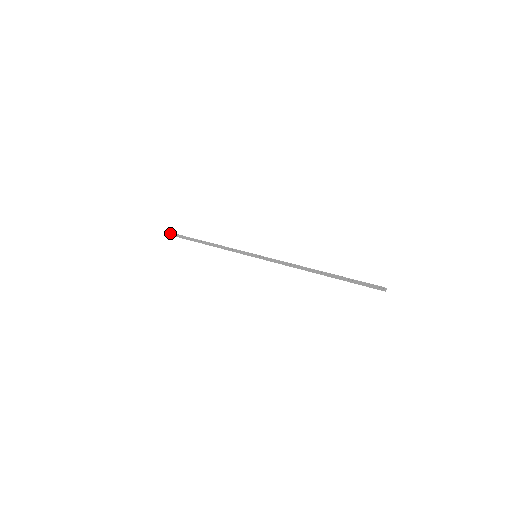
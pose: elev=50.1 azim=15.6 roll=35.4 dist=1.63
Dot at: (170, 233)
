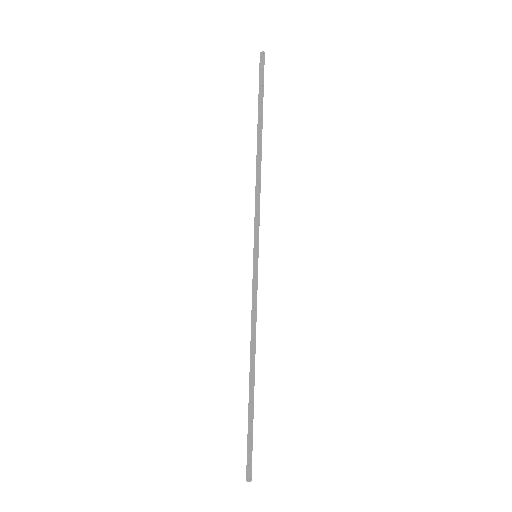
Dot at: (259, 65)
